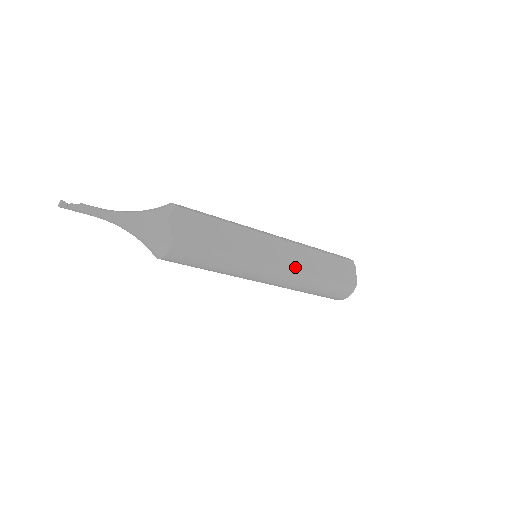
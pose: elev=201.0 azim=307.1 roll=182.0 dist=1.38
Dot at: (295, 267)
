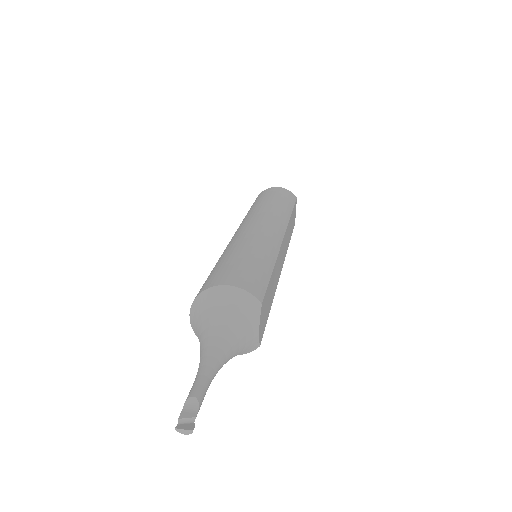
Dot at: (285, 255)
